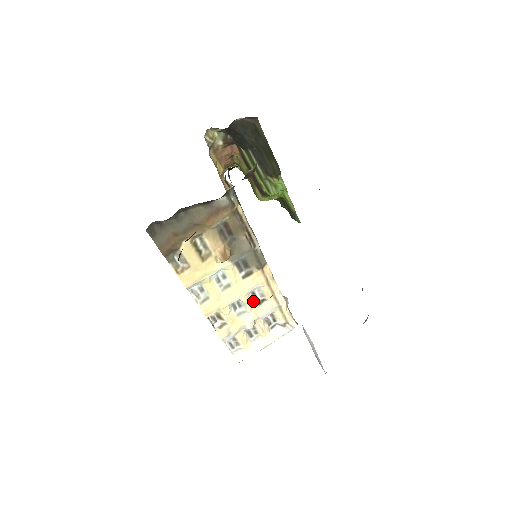
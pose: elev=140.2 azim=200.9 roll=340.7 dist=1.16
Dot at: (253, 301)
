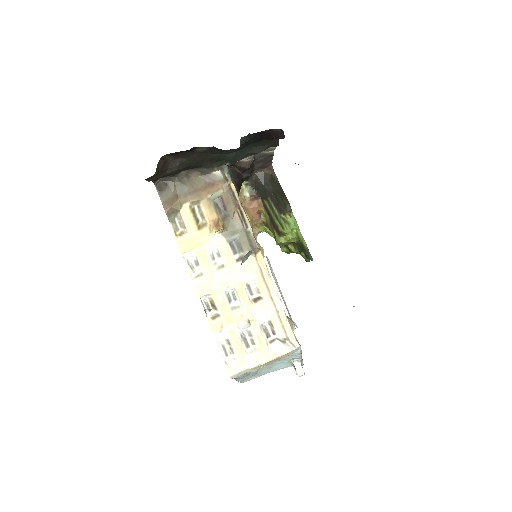
Dot at: (248, 296)
